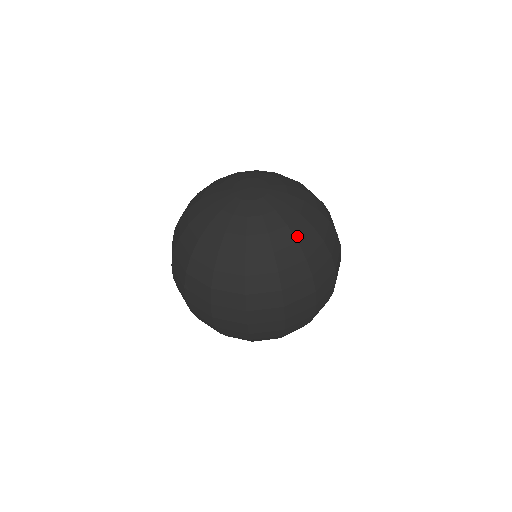
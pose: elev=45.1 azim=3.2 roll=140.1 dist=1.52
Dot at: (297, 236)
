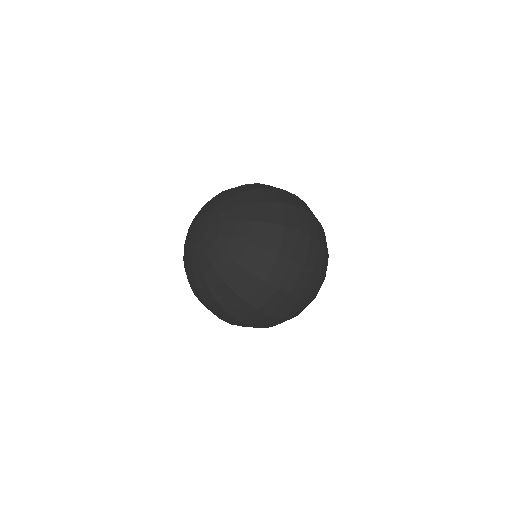
Dot at: (209, 284)
